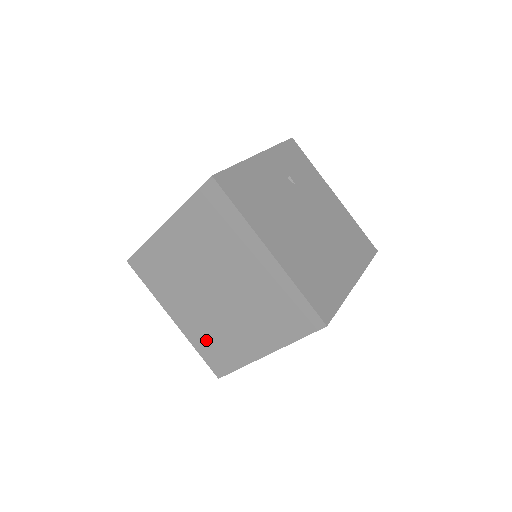
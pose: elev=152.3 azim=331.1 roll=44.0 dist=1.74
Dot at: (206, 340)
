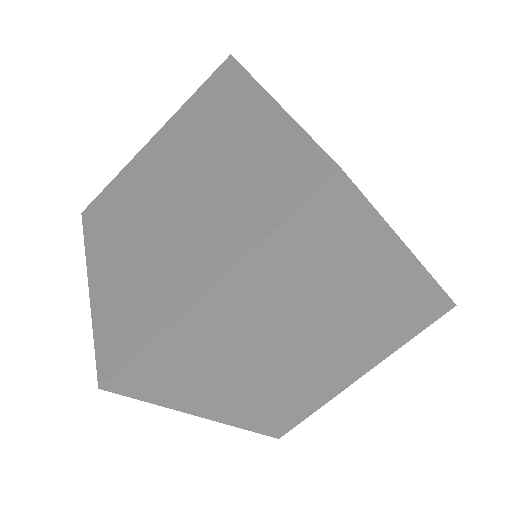
Dot at: (268, 409)
